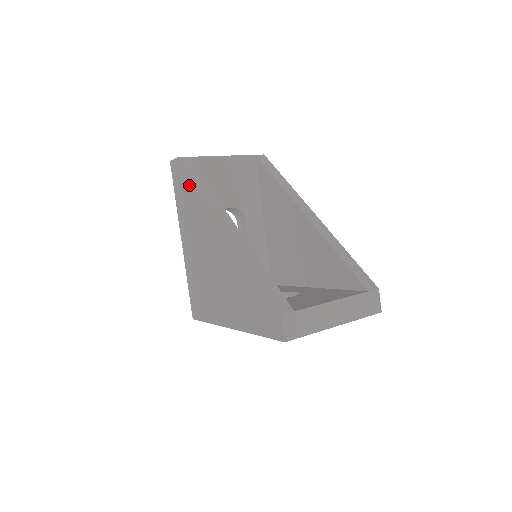
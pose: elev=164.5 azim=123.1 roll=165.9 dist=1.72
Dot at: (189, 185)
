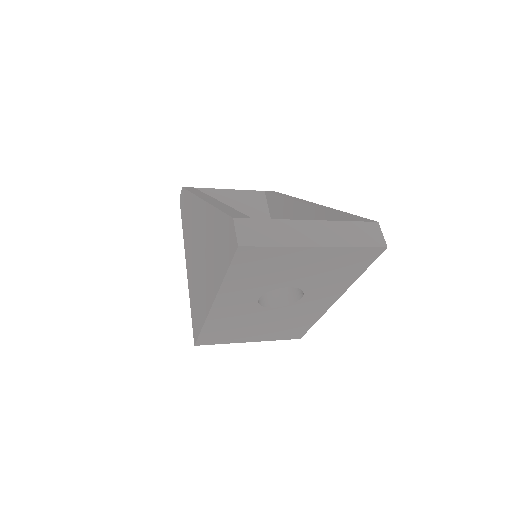
Dot at: (187, 199)
